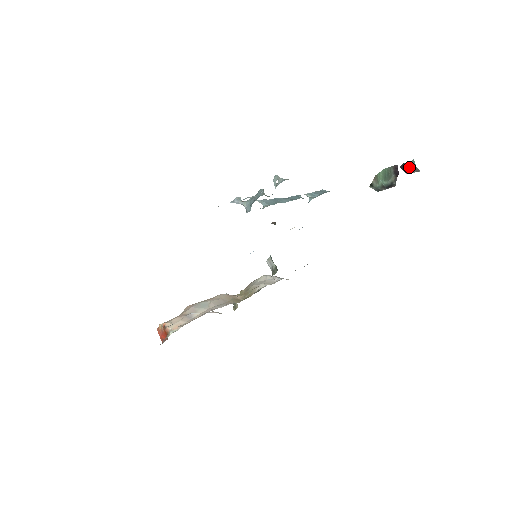
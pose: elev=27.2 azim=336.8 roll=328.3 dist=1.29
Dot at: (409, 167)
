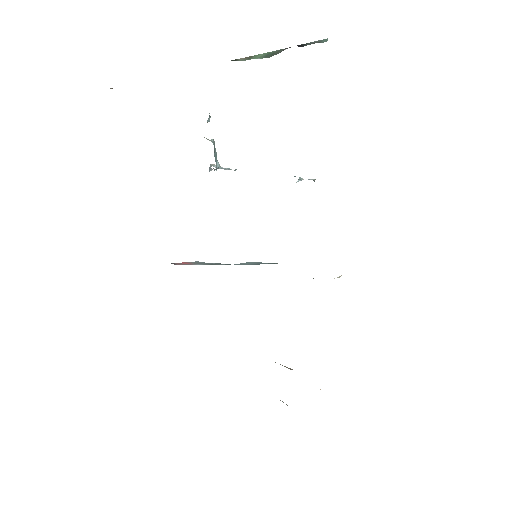
Dot at: occluded
